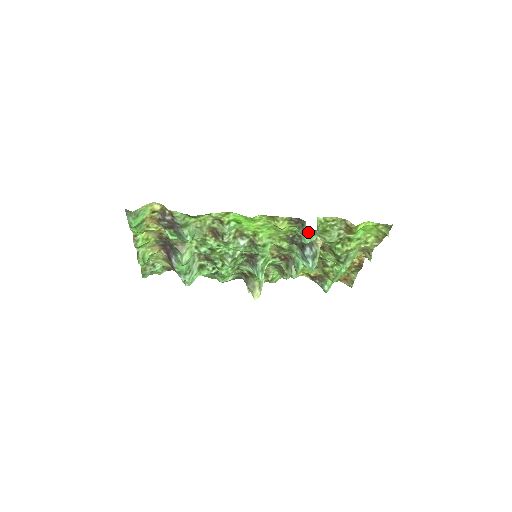
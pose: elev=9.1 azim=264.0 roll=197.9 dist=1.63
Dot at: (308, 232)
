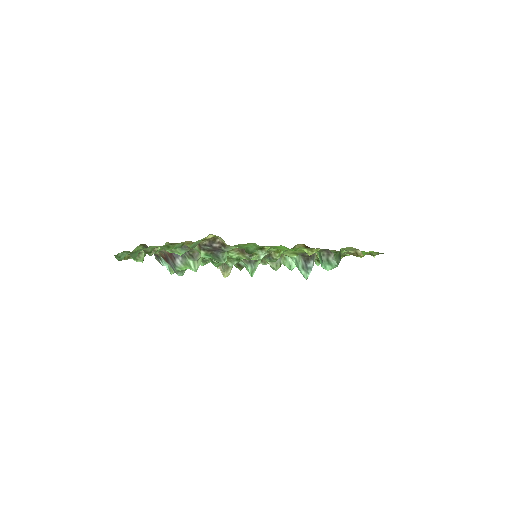
Dot at: (333, 263)
